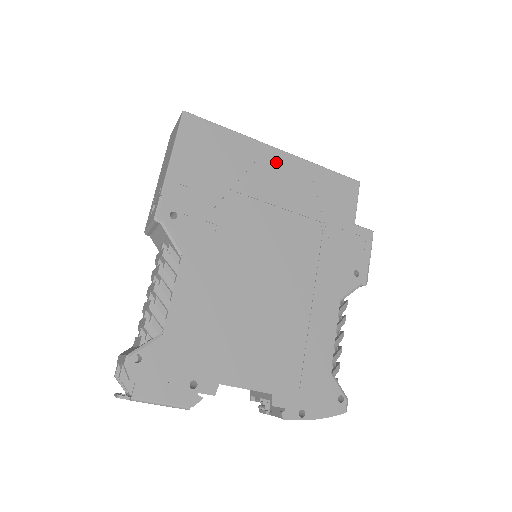
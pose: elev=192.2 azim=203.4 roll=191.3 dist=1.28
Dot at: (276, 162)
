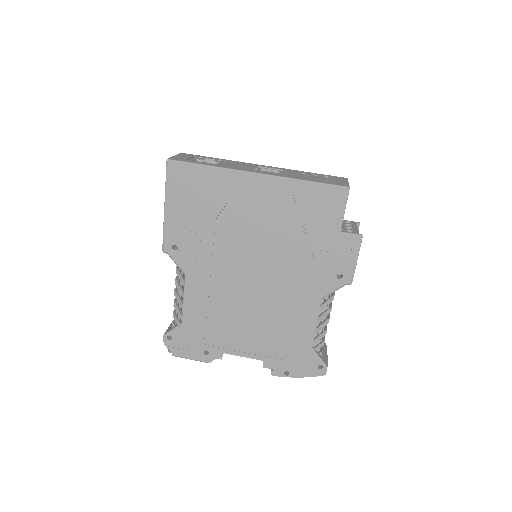
Dot at: (255, 187)
